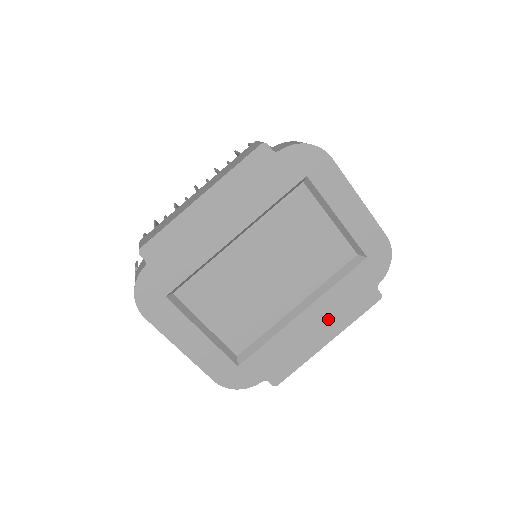
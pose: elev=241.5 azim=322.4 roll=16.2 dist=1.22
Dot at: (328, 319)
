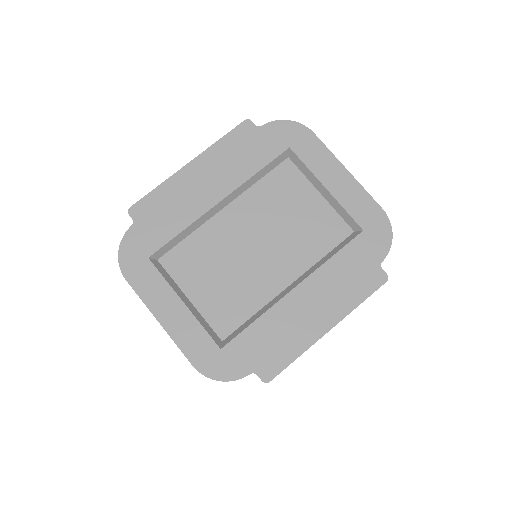
Dot at: (325, 300)
